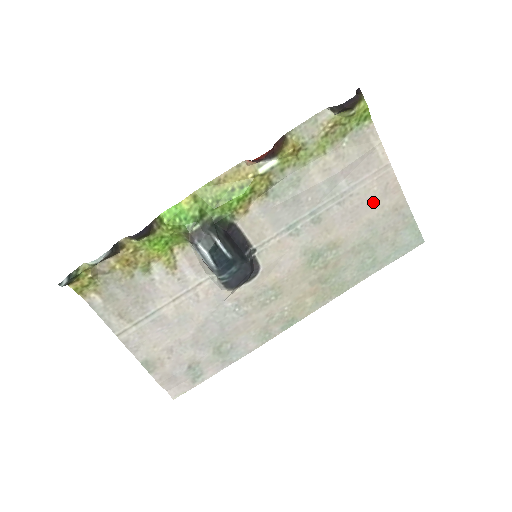
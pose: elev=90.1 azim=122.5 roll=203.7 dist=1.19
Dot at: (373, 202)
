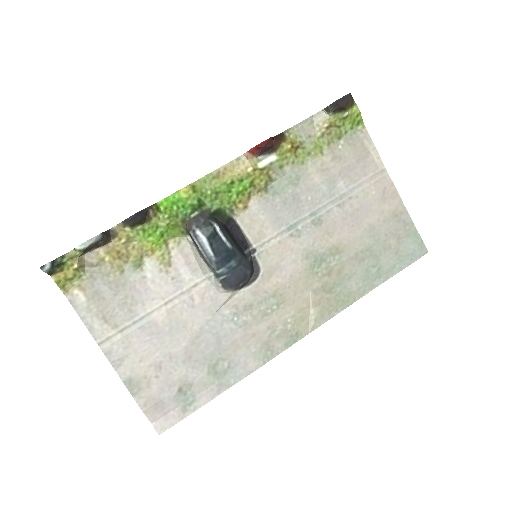
Dot at: (372, 206)
